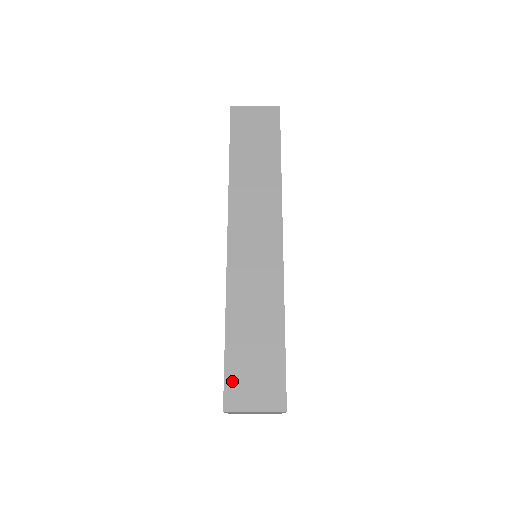
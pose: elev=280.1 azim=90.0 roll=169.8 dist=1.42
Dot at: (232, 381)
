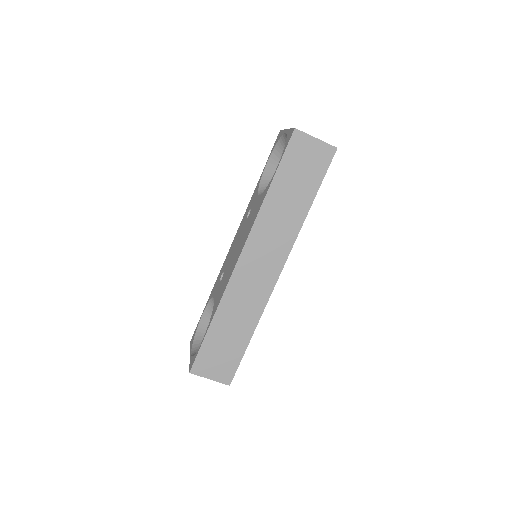
Dot at: (202, 357)
